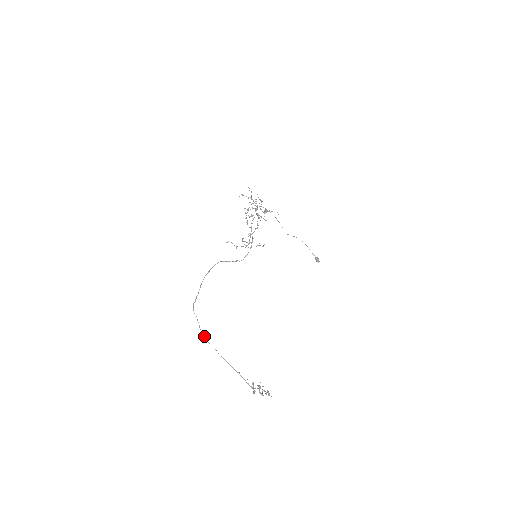
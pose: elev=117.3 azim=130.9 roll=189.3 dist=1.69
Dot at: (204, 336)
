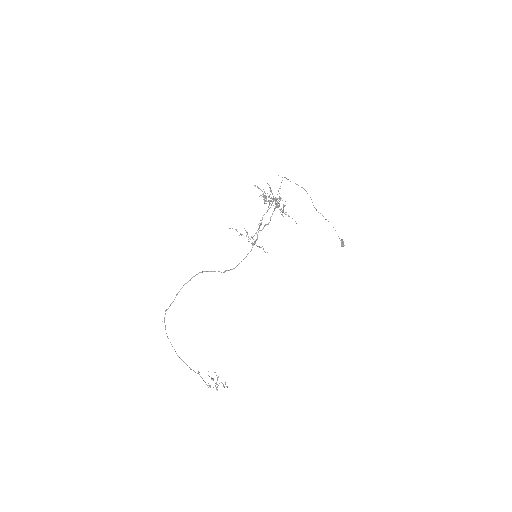
Dot at: (170, 342)
